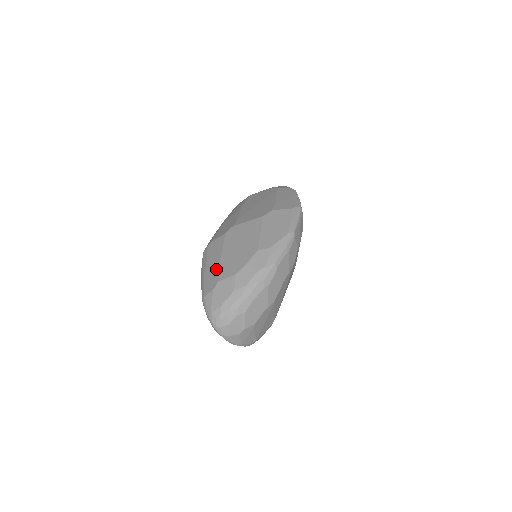
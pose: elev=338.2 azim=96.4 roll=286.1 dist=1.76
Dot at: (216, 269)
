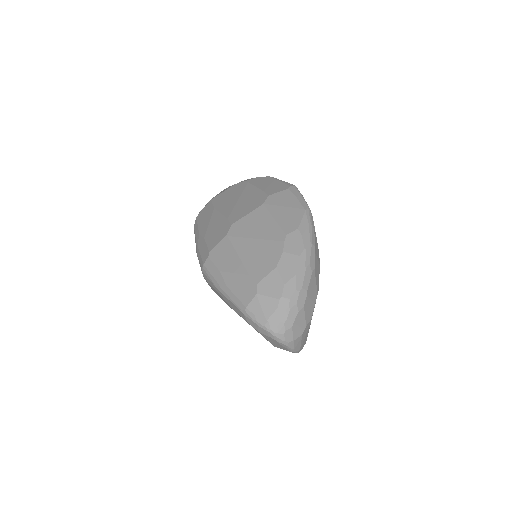
Dot at: (244, 272)
